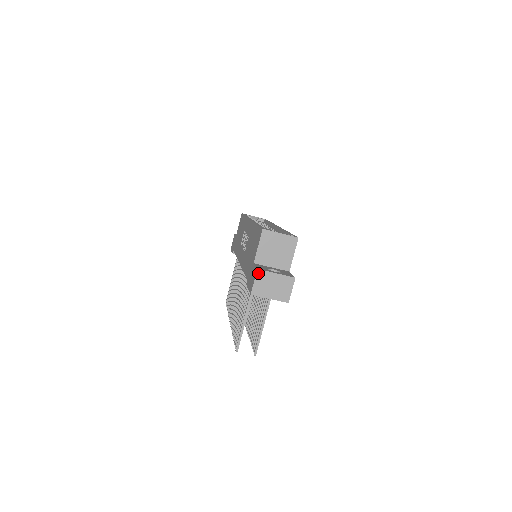
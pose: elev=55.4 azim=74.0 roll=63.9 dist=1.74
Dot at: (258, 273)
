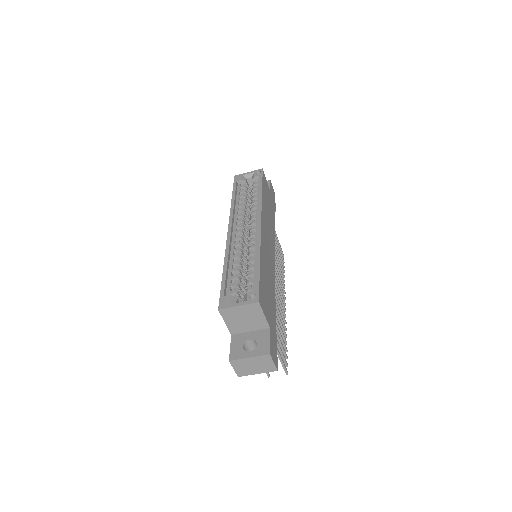
Dot at: (232, 363)
